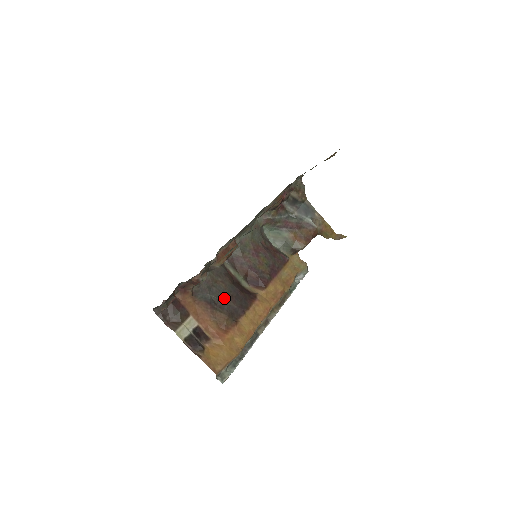
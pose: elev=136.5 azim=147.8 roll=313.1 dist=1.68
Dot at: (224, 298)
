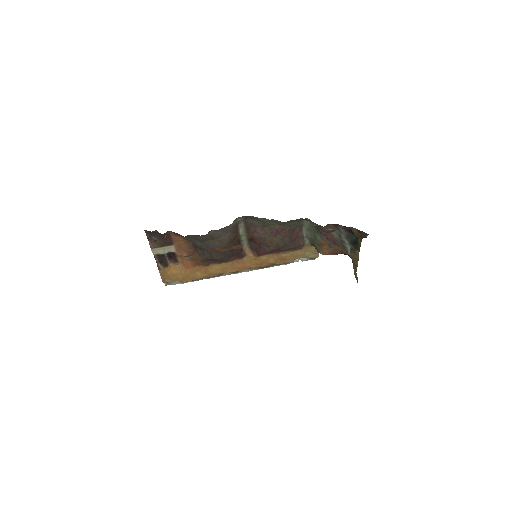
Dot at: occluded
